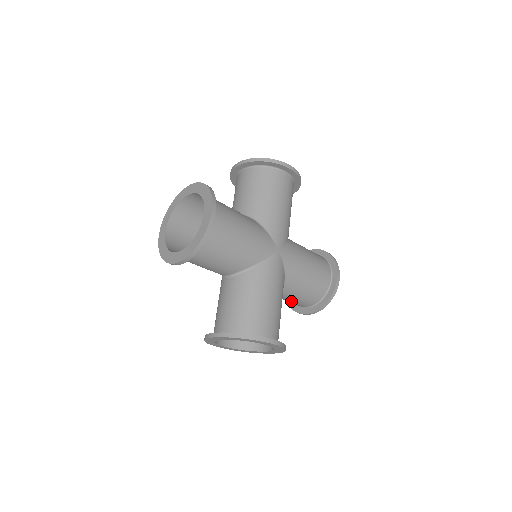
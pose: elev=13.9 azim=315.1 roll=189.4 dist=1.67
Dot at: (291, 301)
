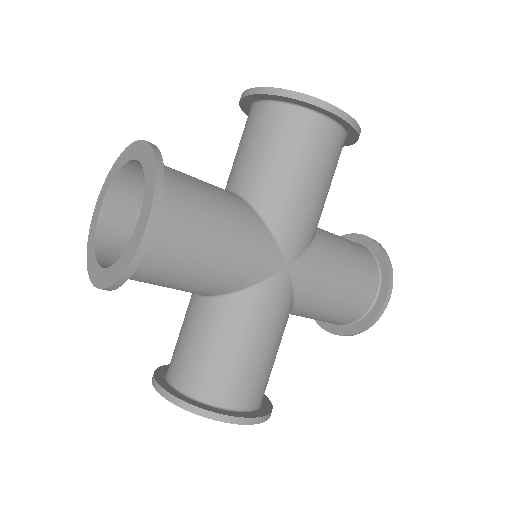
Dot at: occluded
